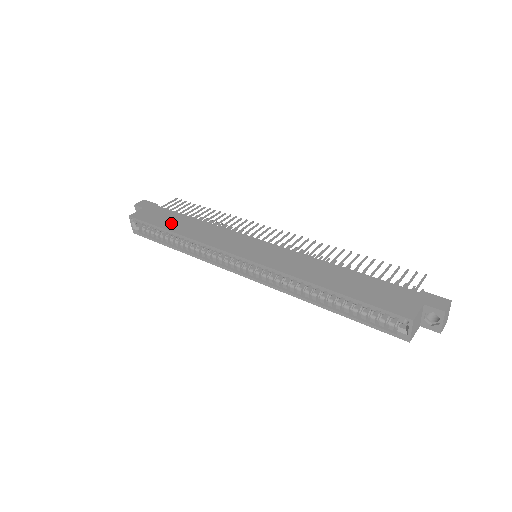
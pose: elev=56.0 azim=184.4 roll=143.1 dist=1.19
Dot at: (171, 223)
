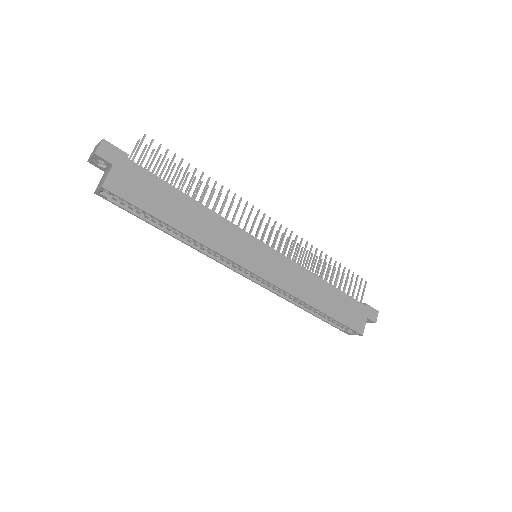
Dot at: (168, 209)
